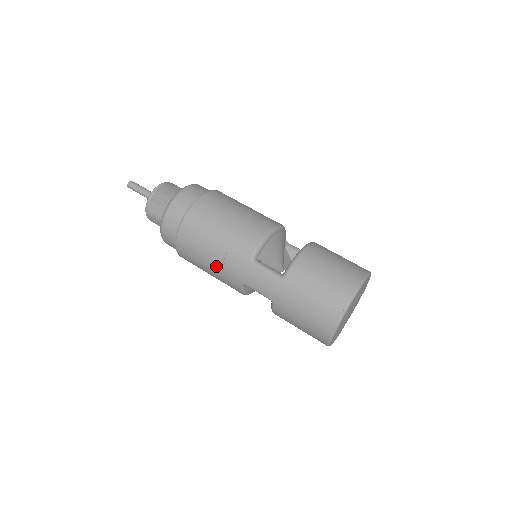
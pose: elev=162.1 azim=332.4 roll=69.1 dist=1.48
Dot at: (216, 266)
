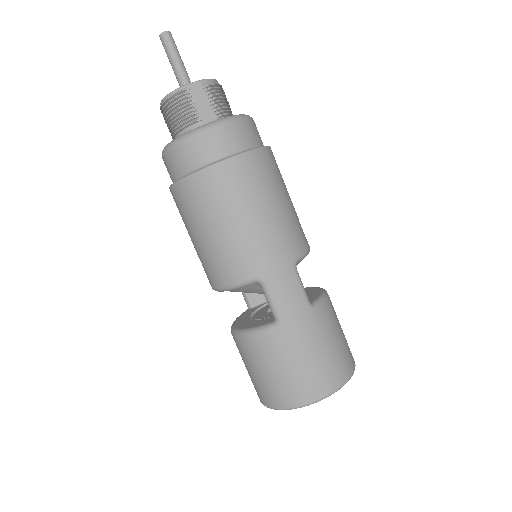
Dot at: (247, 234)
